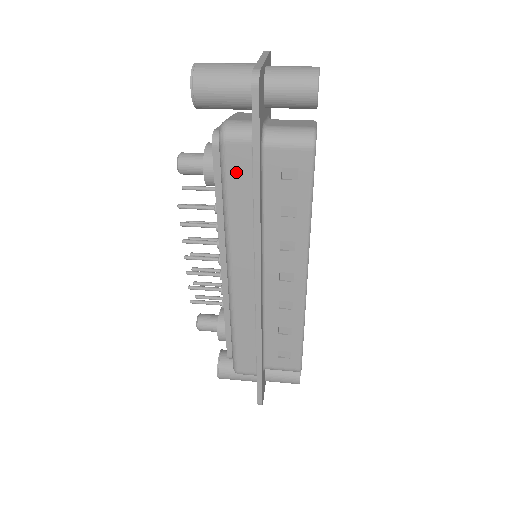
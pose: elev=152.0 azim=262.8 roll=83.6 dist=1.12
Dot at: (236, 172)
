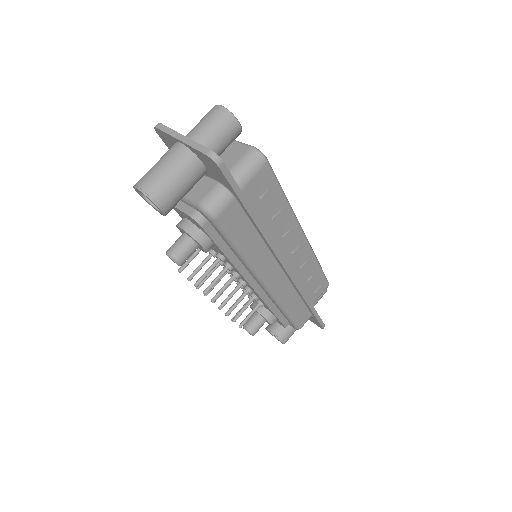
Dot at: (235, 226)
